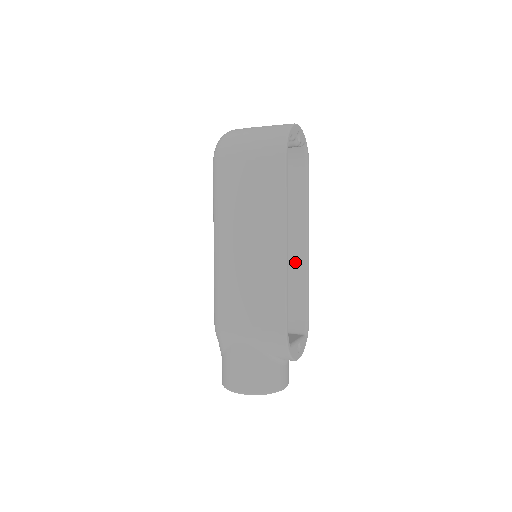
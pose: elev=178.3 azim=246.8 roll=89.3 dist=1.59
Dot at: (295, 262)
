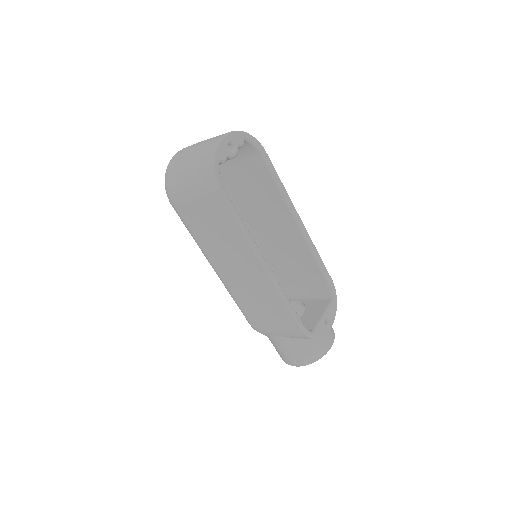
Dot at: (296, 242)
